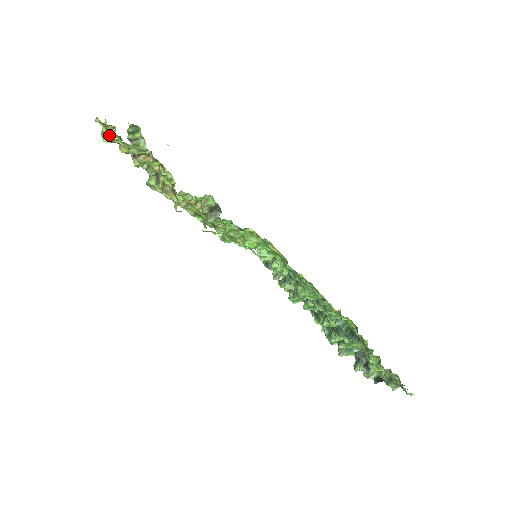
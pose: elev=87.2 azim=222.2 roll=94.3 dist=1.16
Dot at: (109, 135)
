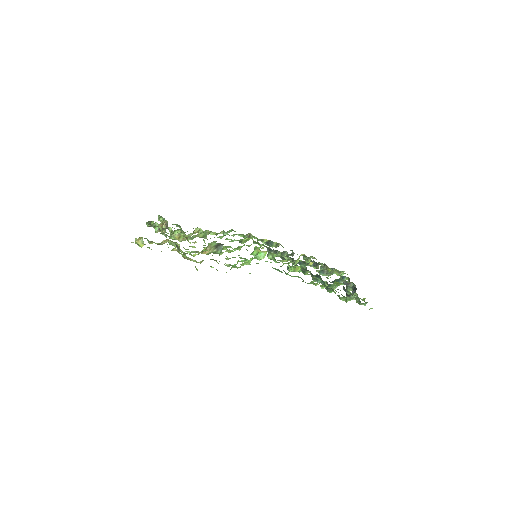
Dot at: (141, 243)
